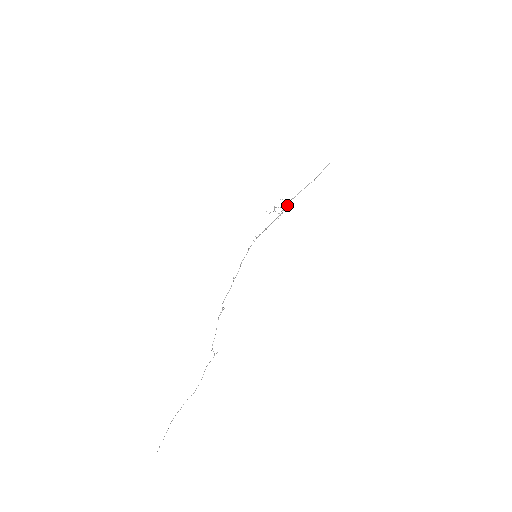
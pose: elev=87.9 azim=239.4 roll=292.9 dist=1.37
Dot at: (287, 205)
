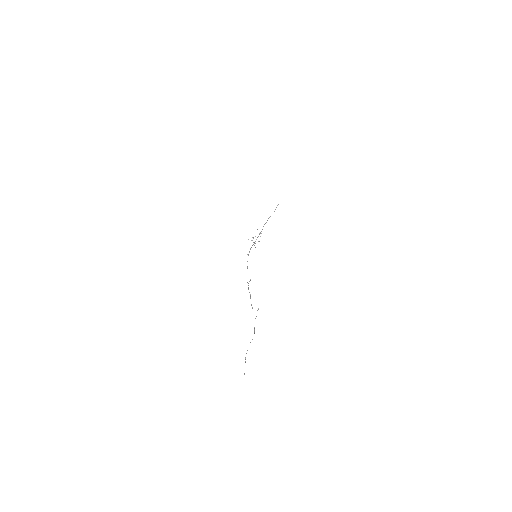
Dot at: occluded
